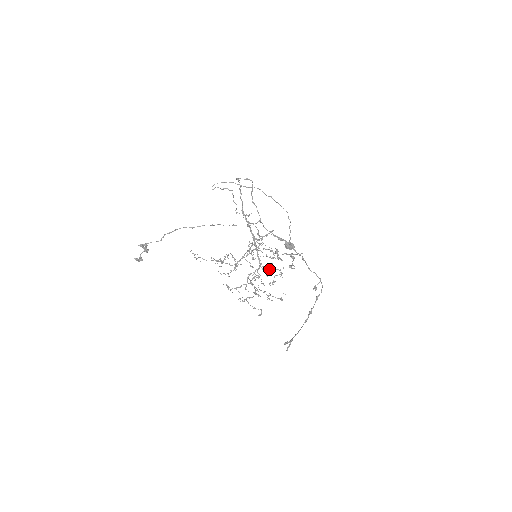
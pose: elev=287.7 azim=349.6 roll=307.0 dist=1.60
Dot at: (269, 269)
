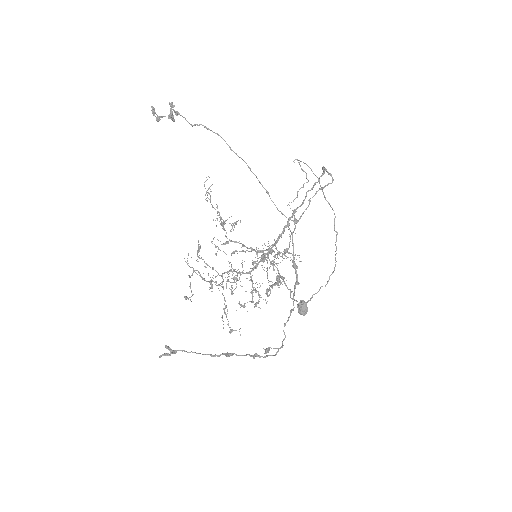
Dot at: (254, 287)
